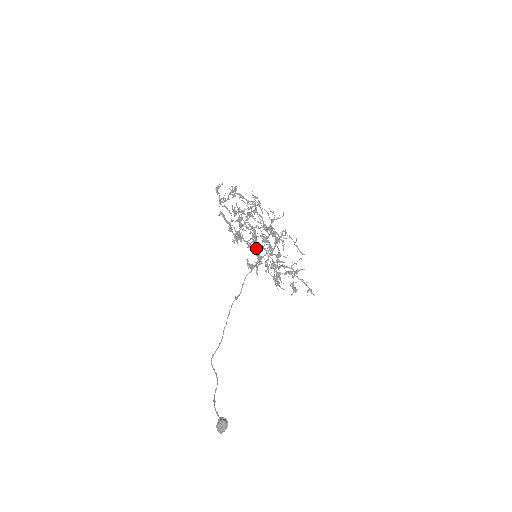
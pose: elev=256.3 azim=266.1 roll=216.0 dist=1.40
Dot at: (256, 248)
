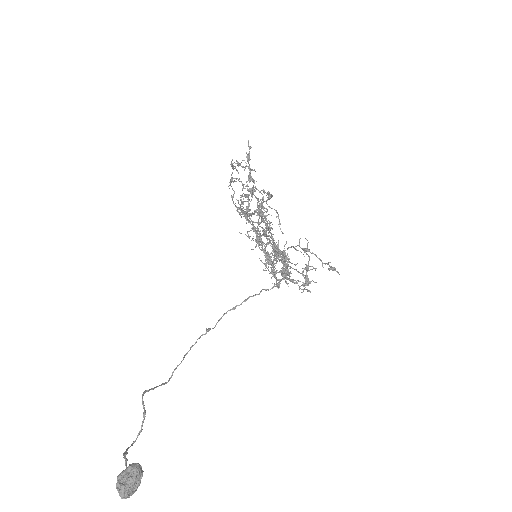
Dot at: (267, 215)
